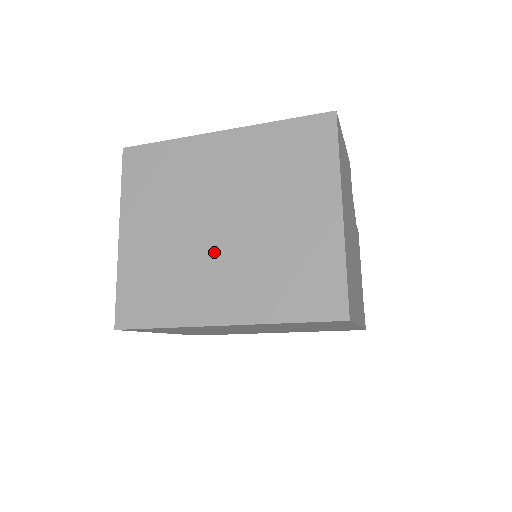
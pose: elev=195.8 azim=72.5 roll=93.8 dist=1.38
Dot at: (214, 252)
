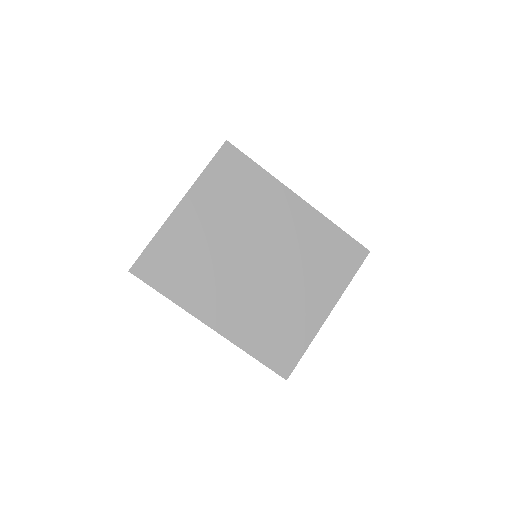
Dot at: occluded
